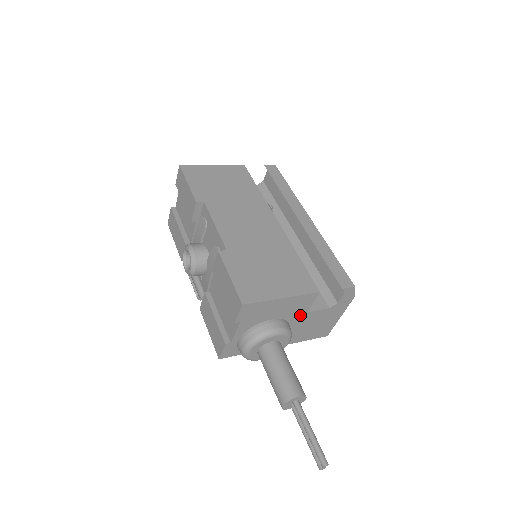
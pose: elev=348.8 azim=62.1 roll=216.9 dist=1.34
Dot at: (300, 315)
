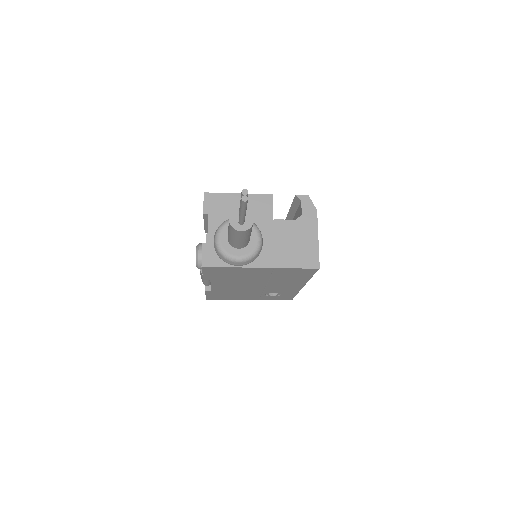
Dot at: (267, 222)
